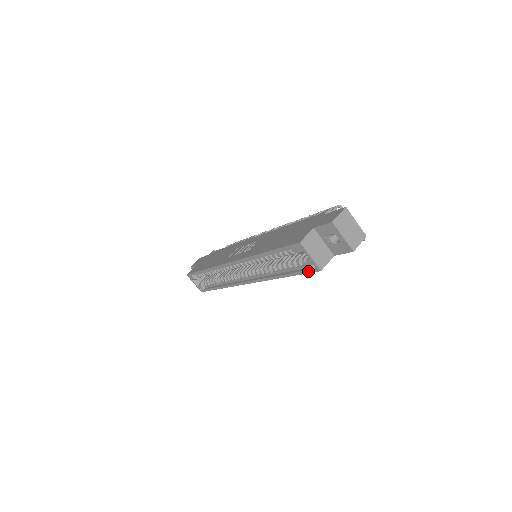
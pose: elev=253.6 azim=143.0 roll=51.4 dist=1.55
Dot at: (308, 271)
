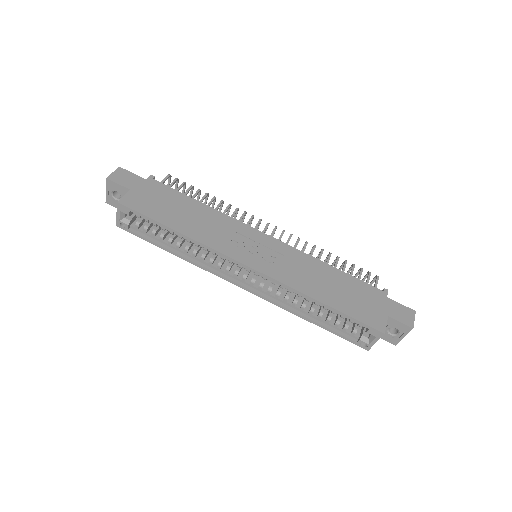
Dot at: (353, 342)
